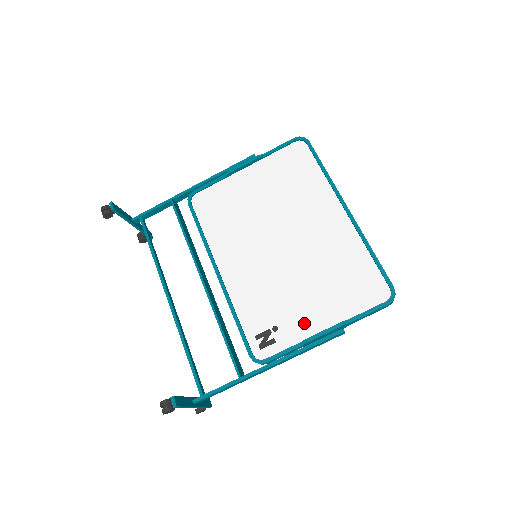
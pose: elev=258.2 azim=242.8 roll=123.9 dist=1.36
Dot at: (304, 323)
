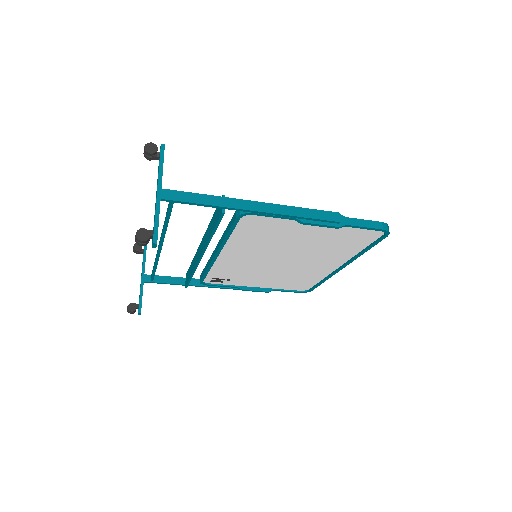
Dot at: (248, 283)
